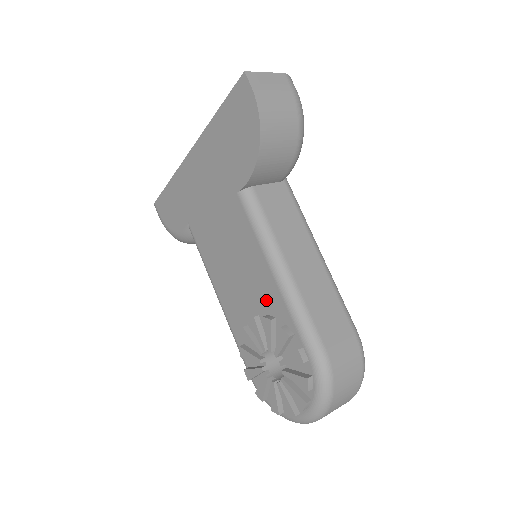
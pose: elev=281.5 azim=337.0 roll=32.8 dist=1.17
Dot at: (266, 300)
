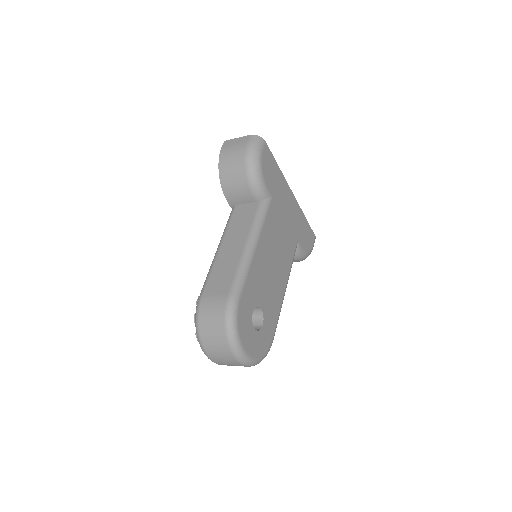
Dot at: occluded
